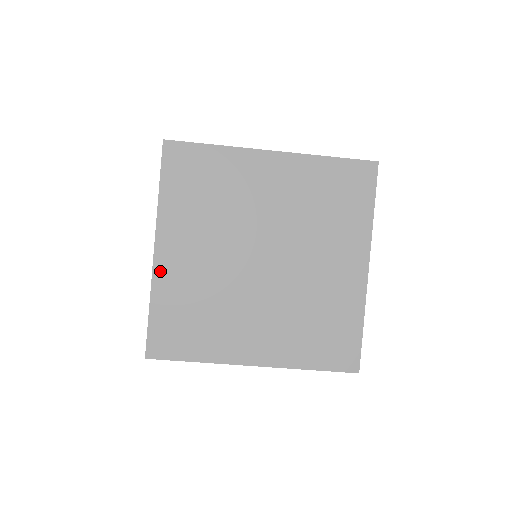
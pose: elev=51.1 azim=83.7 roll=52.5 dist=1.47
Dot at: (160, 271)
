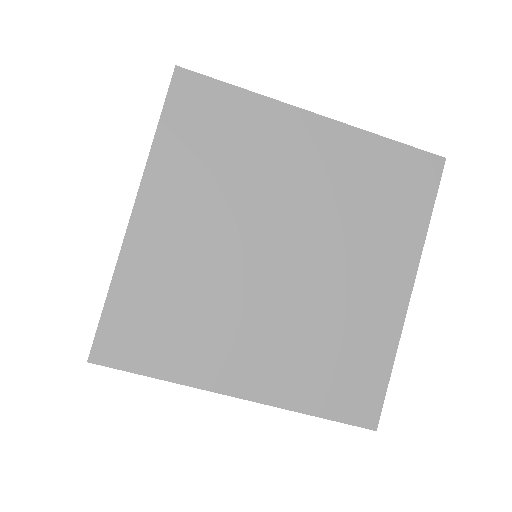
Dot at: (135, 242)
